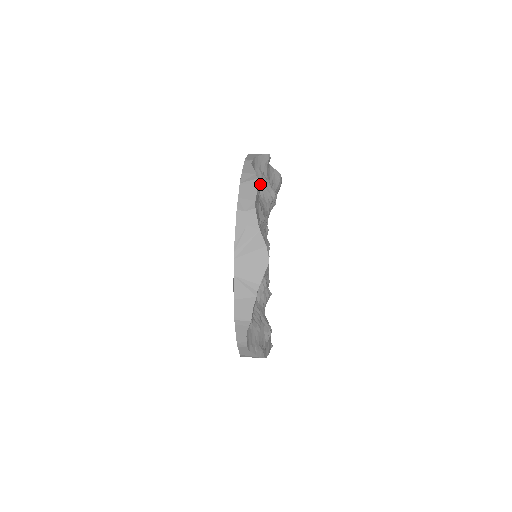
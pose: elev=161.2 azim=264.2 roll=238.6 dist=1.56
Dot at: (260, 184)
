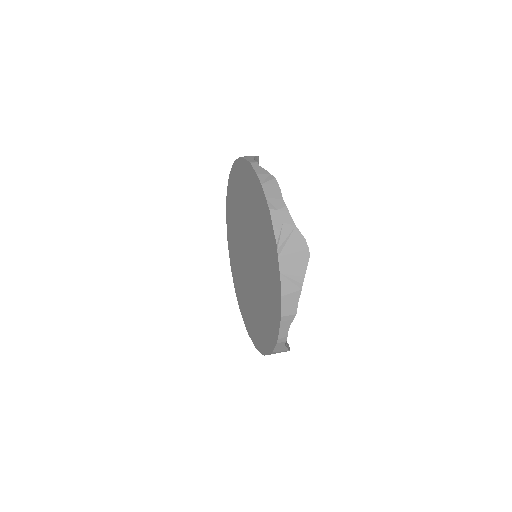
Dot at: occluded
